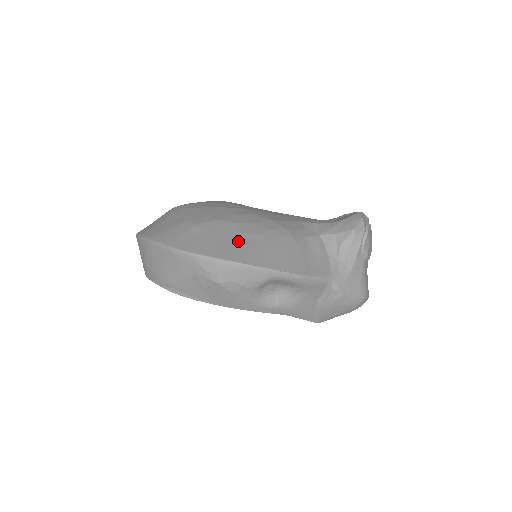
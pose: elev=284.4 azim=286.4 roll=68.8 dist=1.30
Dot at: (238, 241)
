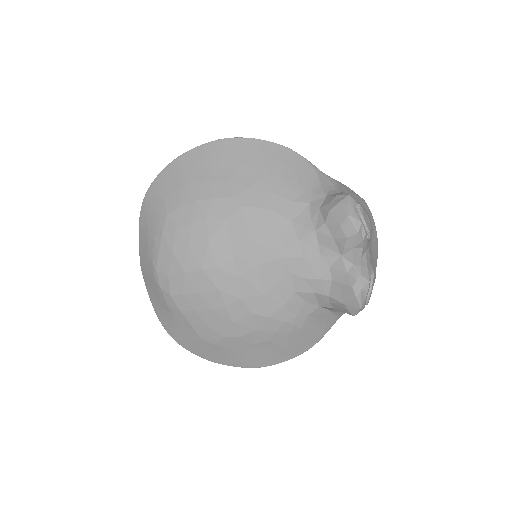
Dot at: (256, 352)
